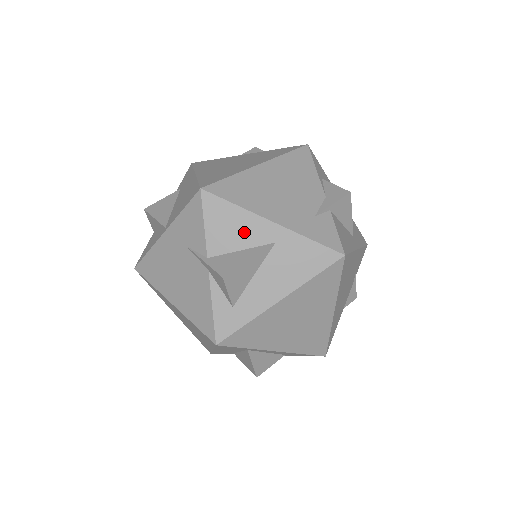
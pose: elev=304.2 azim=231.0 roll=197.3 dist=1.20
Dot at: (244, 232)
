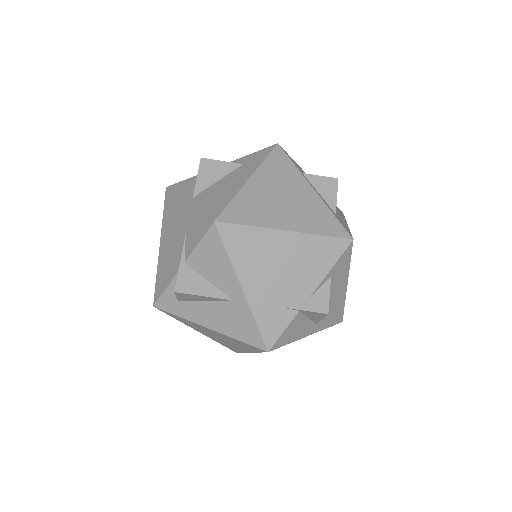
Dot at: (219, 274)
